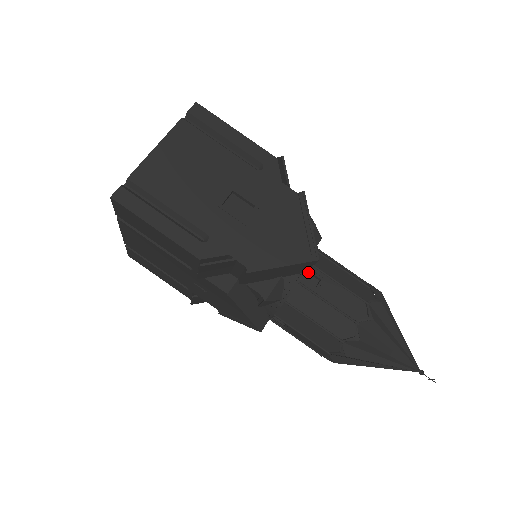
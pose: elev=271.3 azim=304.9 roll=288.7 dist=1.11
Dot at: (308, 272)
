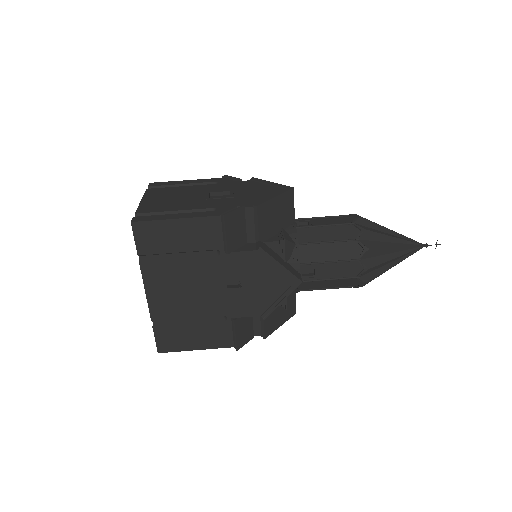
Dot at: occluded
